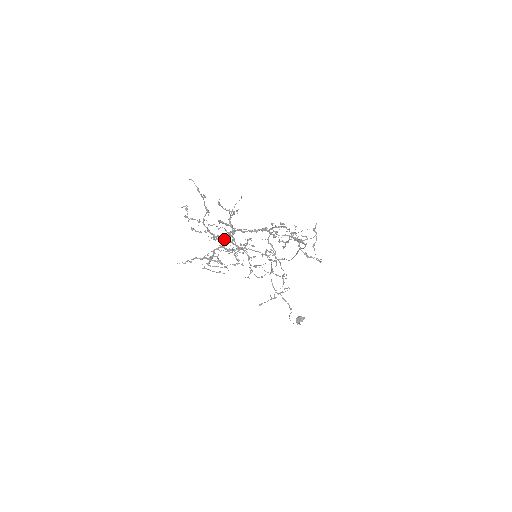
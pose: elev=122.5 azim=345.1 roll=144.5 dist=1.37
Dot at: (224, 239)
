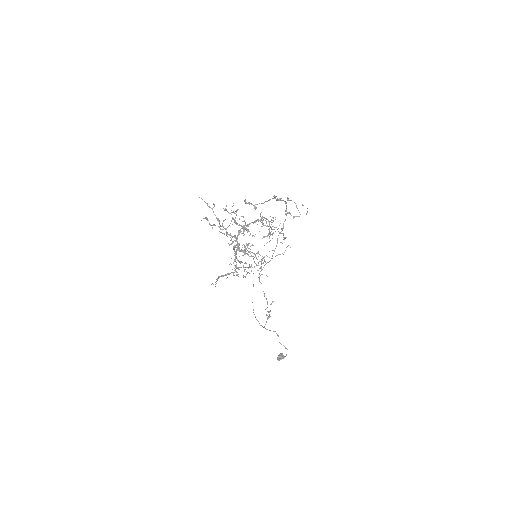
Dot at: occluded
